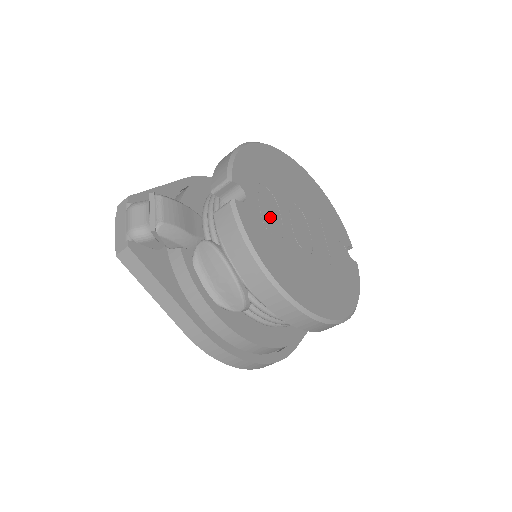
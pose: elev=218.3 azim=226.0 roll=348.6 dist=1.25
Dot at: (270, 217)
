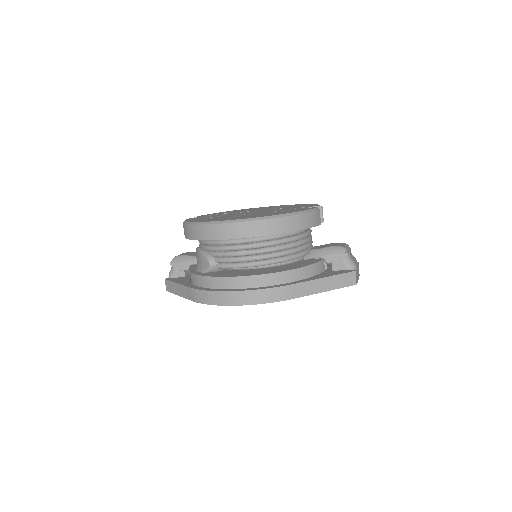
Dot at: occluded
